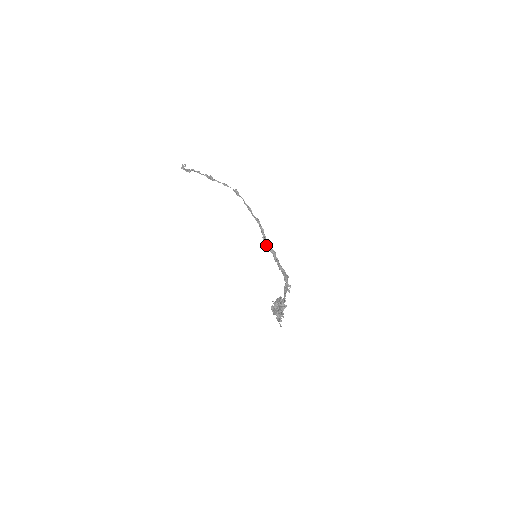
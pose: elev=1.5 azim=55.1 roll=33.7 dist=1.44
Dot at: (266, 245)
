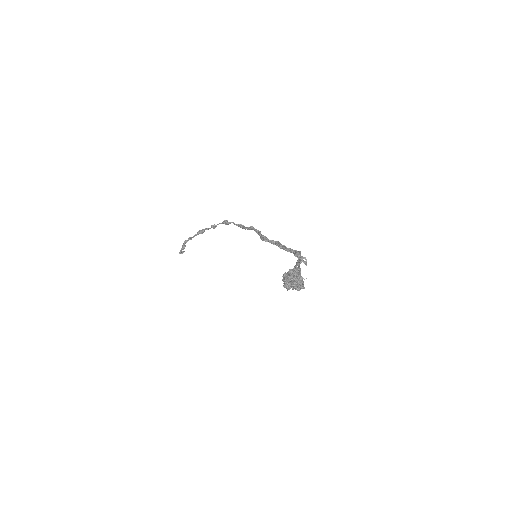
Dot at: occluded
